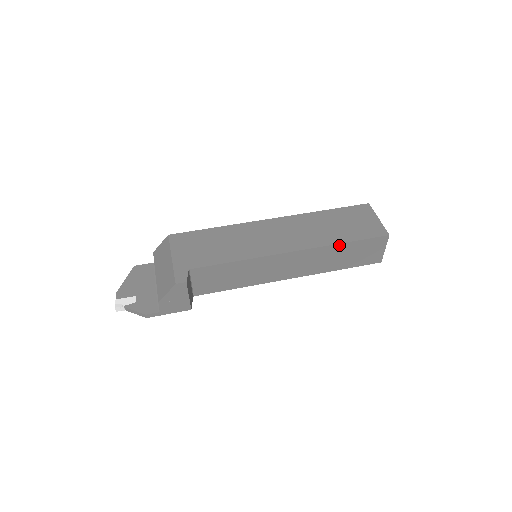
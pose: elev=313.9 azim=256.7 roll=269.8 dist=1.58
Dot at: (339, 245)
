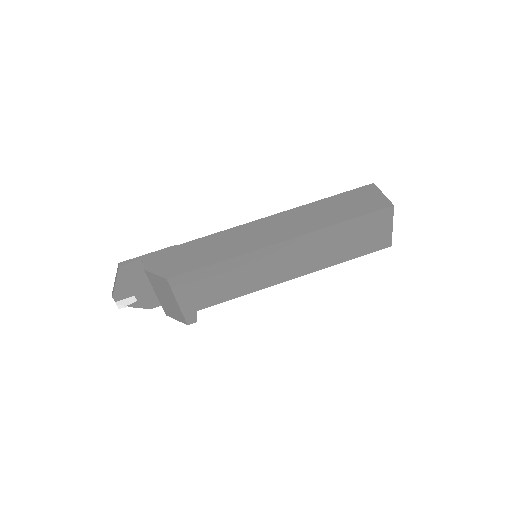
Dot at: (341, 261)
